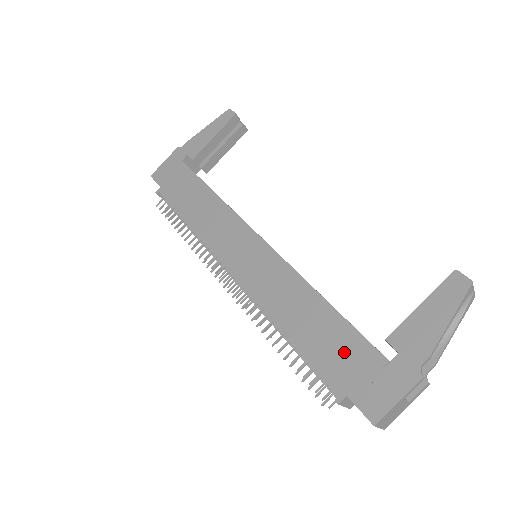
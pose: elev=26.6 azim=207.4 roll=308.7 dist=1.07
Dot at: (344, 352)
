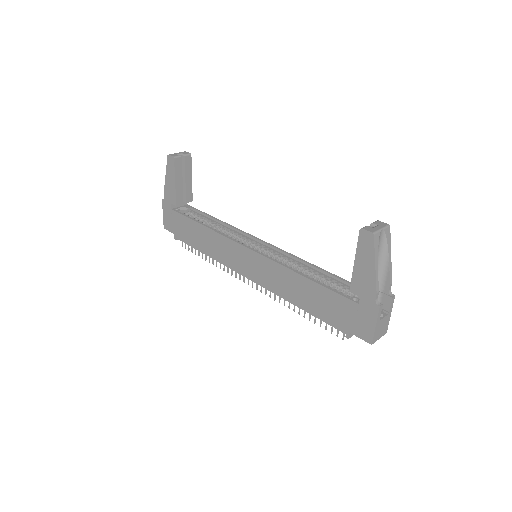
Dot at: (334, 307)
